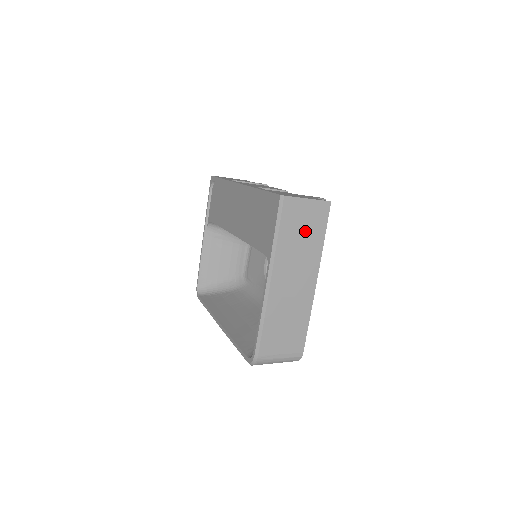
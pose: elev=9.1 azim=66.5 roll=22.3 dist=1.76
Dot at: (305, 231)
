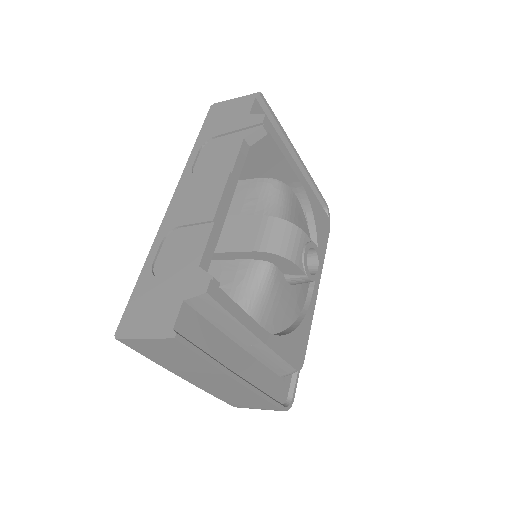
Dot at: (175, 357)
